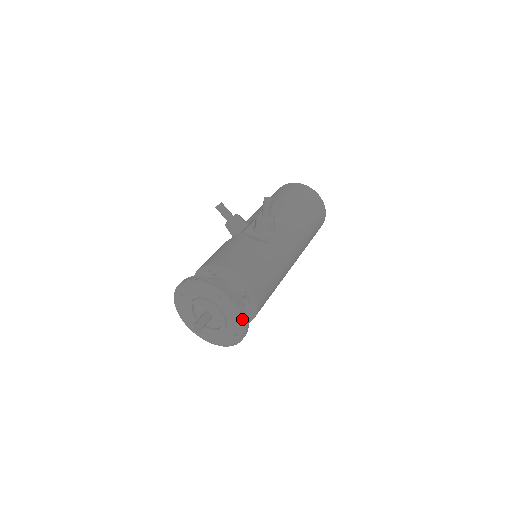
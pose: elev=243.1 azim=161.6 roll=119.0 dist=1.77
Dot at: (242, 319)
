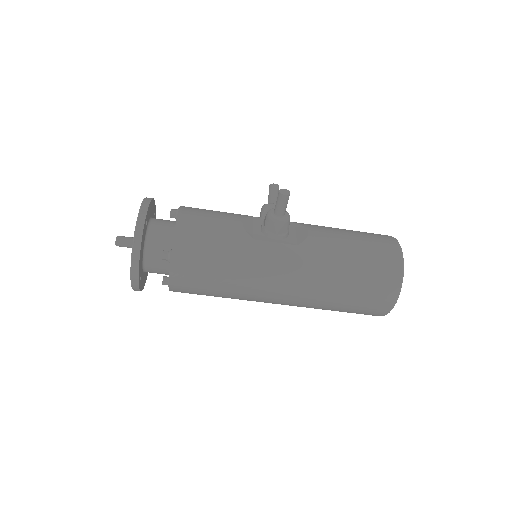
Dot at: (131, 257)
